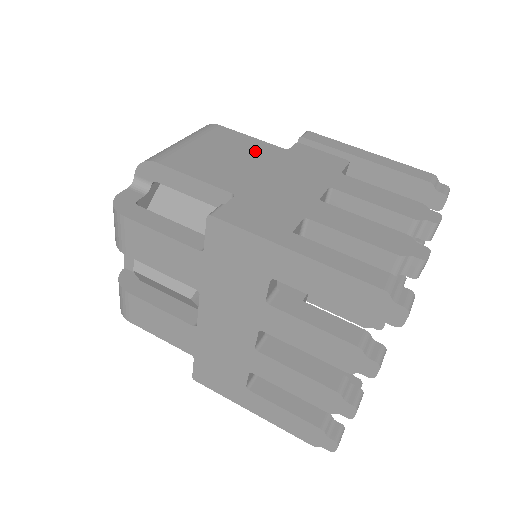
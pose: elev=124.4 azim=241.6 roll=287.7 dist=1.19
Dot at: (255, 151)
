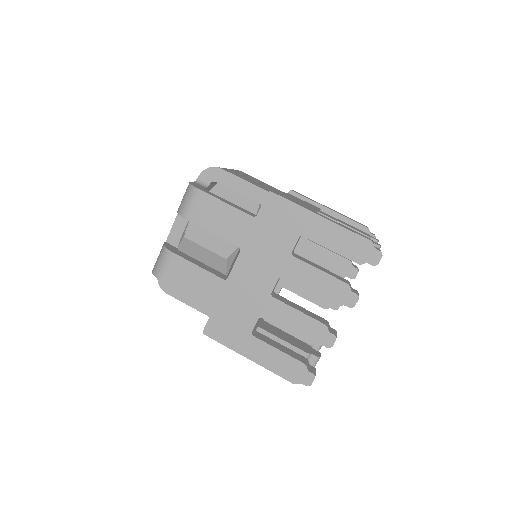
Dot at: (269, 186)
